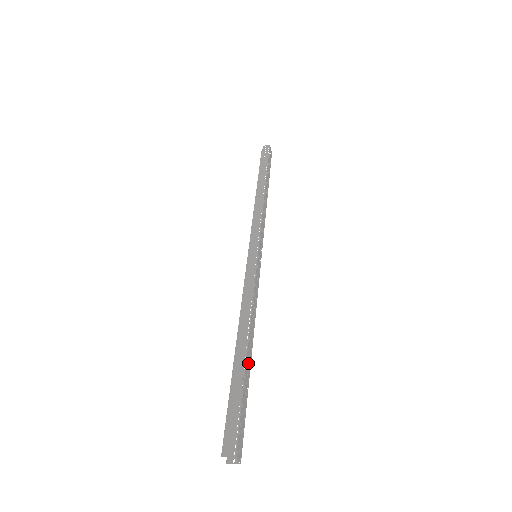
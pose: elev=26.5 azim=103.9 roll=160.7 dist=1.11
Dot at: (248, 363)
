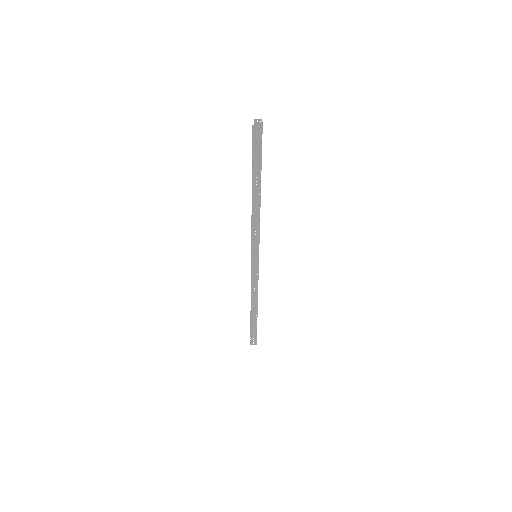
Dot at: occluded
